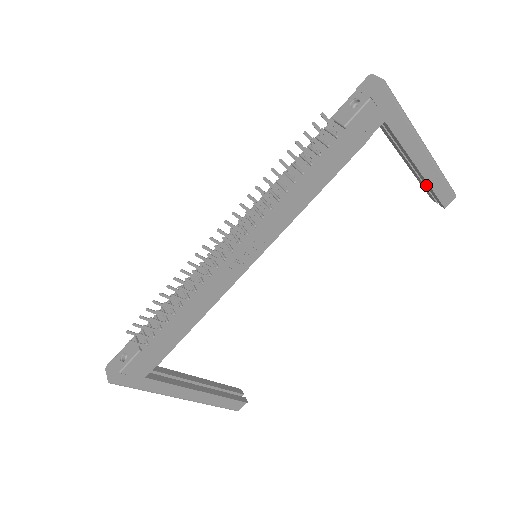
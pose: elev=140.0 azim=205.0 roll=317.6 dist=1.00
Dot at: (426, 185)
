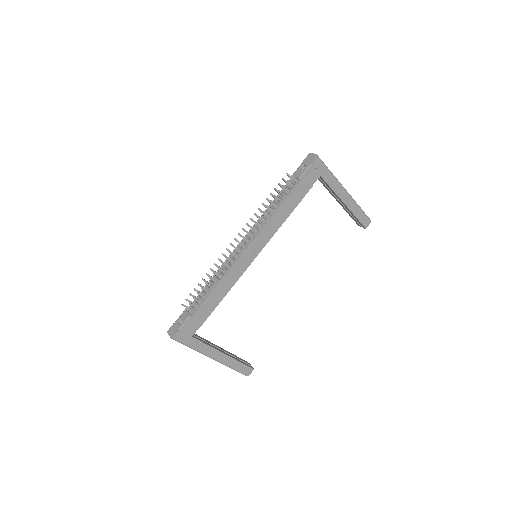
Dot at: (351, 214)
